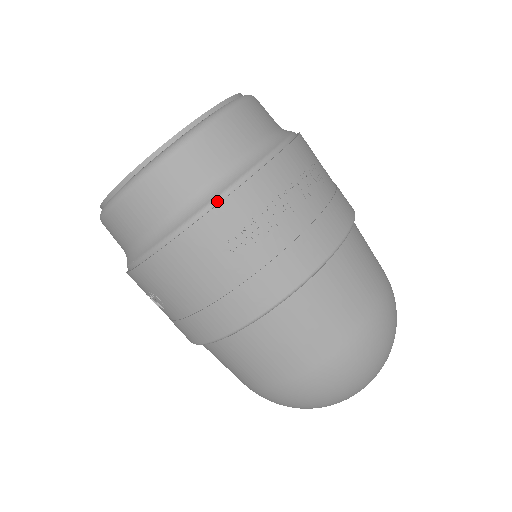
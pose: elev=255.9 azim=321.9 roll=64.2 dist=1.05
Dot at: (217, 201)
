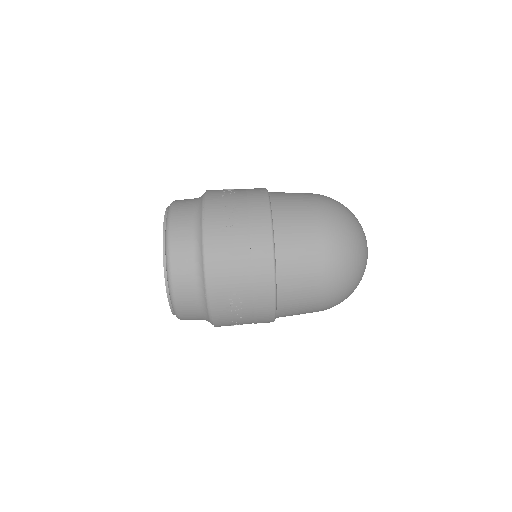
Dot at: (203, 220)
